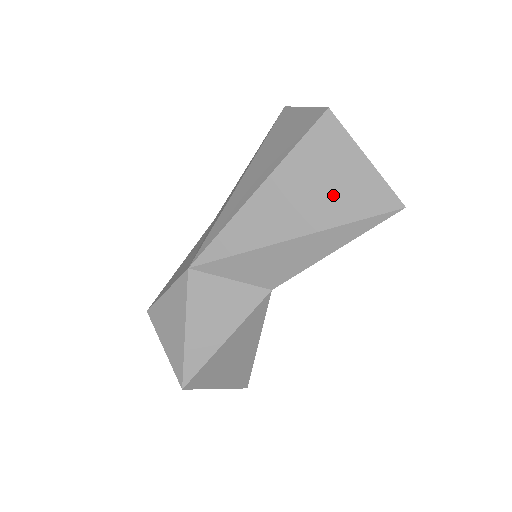
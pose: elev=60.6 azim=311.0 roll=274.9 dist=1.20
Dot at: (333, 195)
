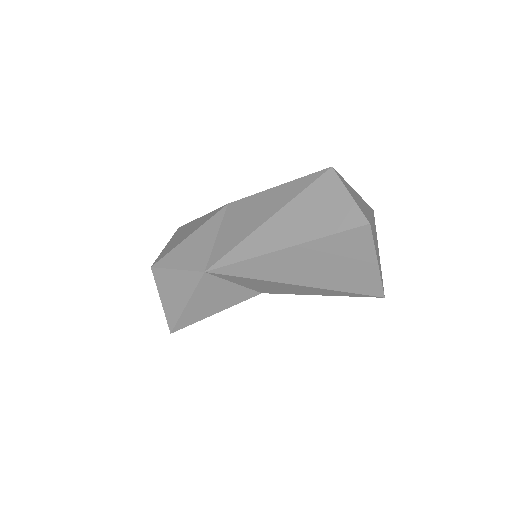
Dot at: (340, 273)
